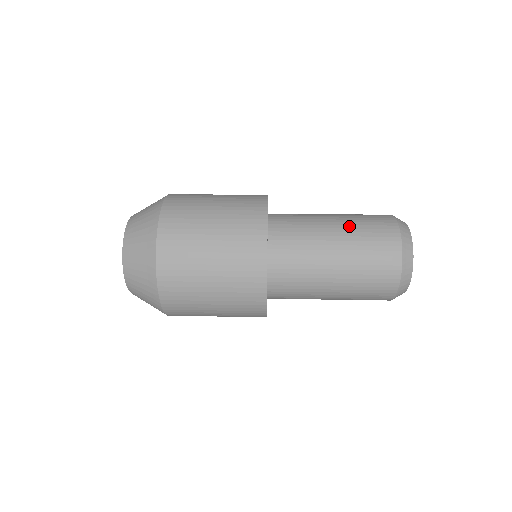
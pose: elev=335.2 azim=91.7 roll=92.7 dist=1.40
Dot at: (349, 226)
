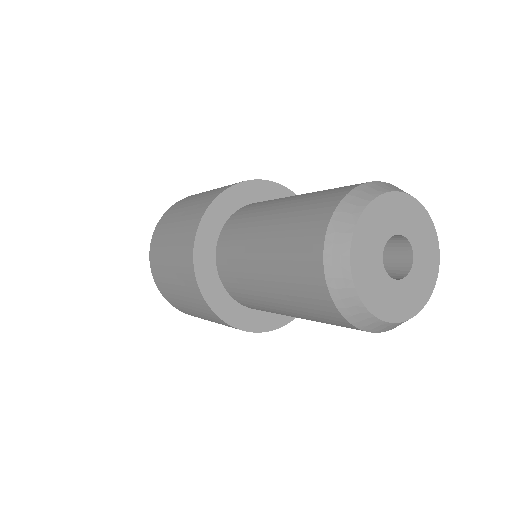
Dot at: (273, 248)
